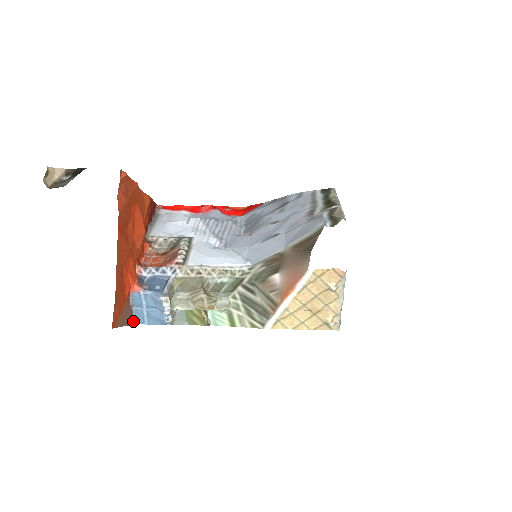
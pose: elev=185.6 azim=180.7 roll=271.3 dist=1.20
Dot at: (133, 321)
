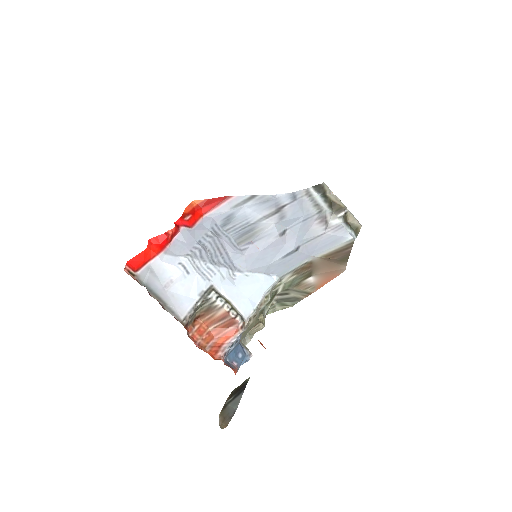
Dot at: occluded
